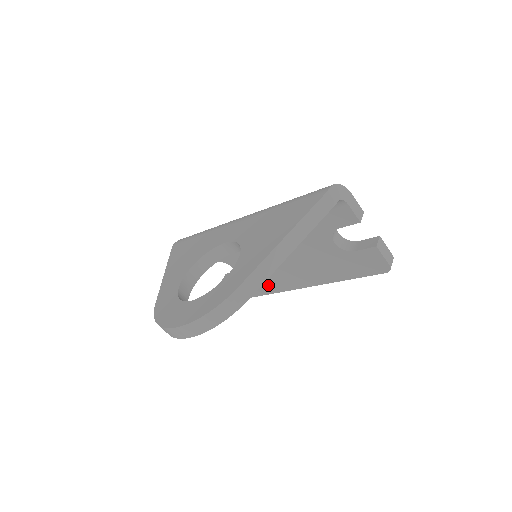
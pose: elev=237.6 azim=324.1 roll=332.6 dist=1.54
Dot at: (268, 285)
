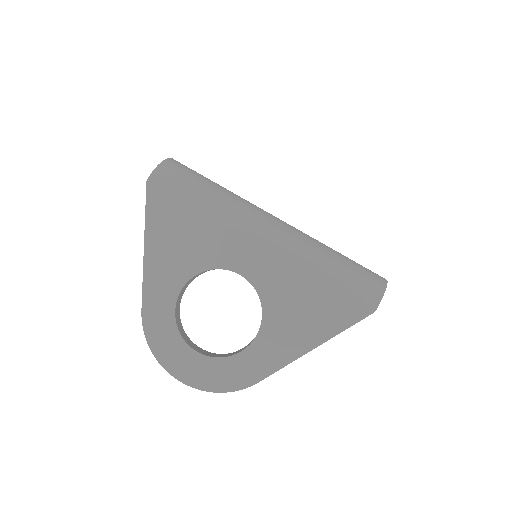
Dot at: occluded
